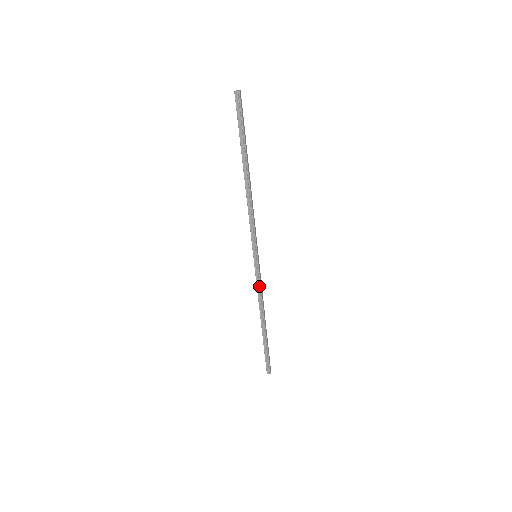
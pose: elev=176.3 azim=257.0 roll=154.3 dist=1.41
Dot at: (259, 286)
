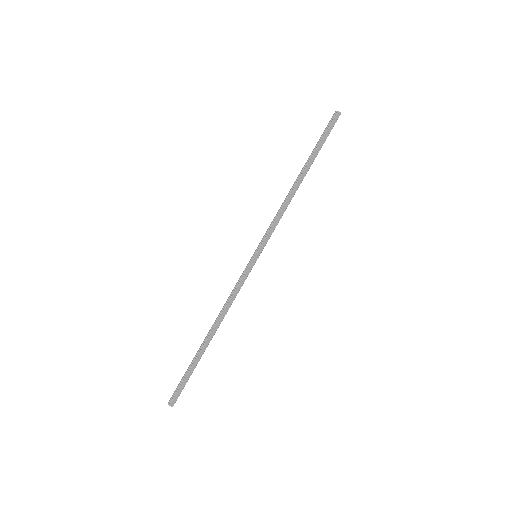
Dot at: (236, 288)
